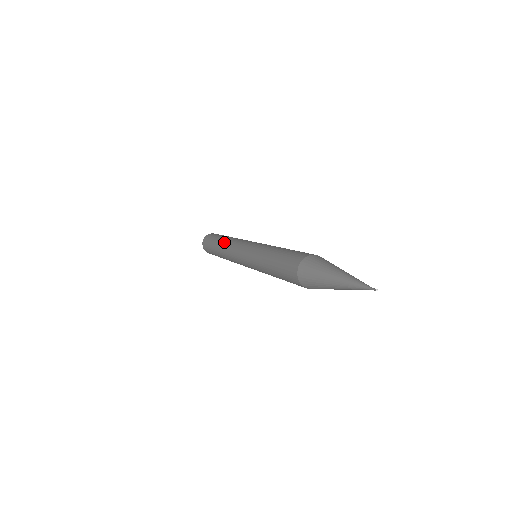
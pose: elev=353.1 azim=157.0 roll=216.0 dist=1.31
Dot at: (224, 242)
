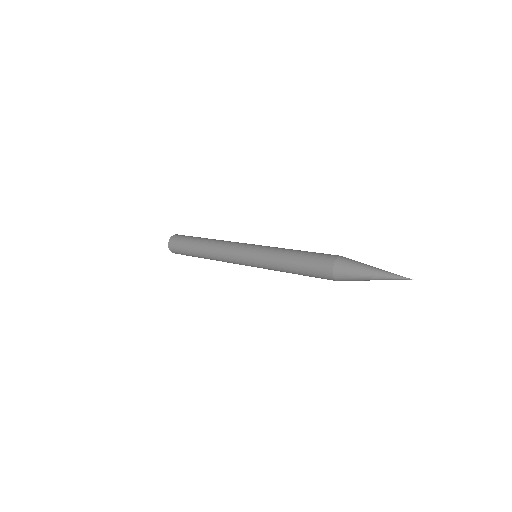
Dot at: (208, 252)
